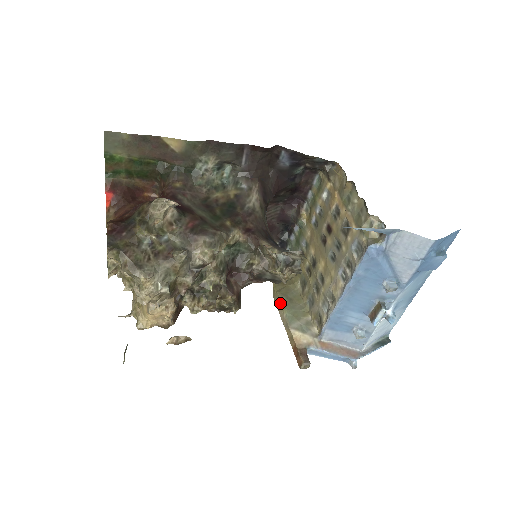
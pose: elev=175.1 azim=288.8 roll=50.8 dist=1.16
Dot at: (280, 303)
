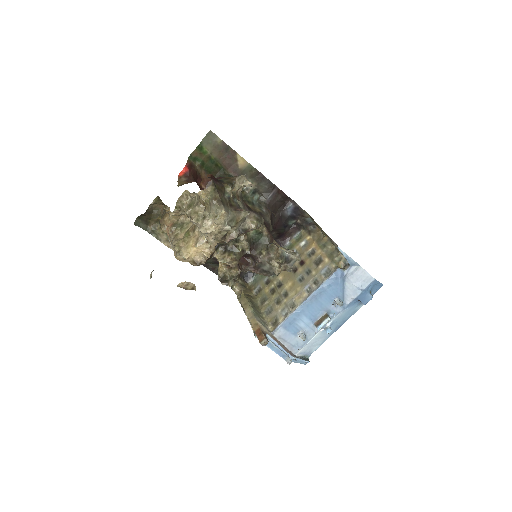
Dot at: (248, 303)
